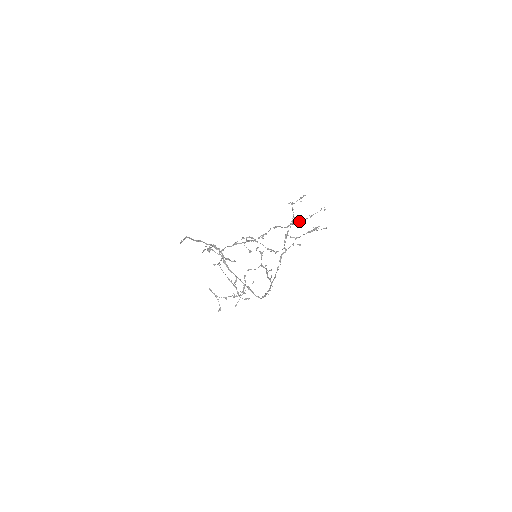
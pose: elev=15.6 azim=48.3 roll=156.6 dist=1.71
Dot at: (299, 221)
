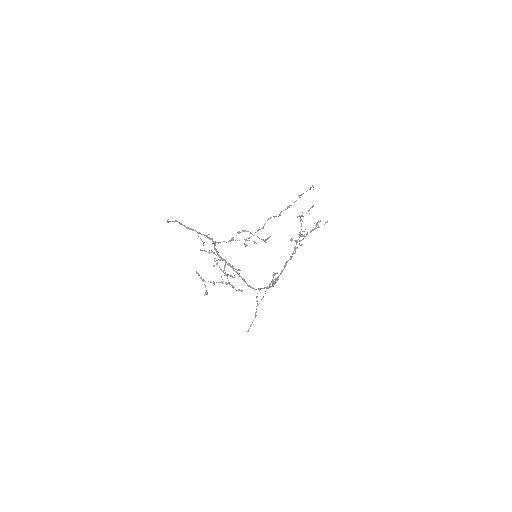
Dot at: (290, 205)
